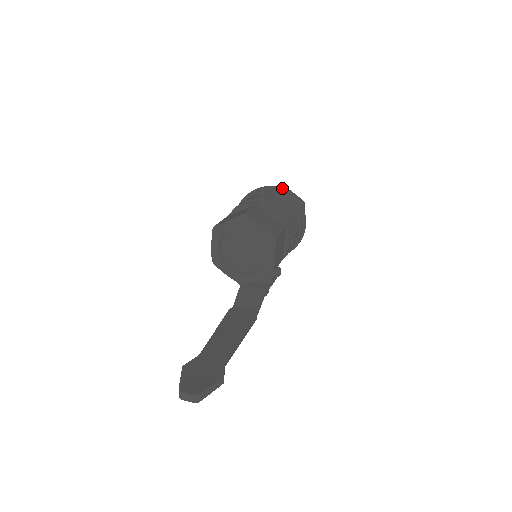
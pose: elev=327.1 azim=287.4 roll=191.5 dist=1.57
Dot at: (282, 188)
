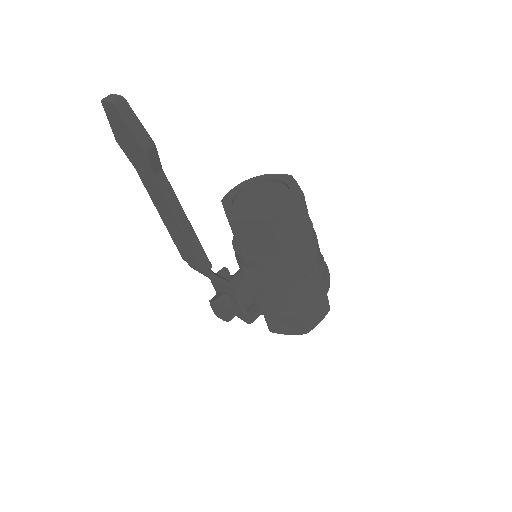
Dot at: occluded
